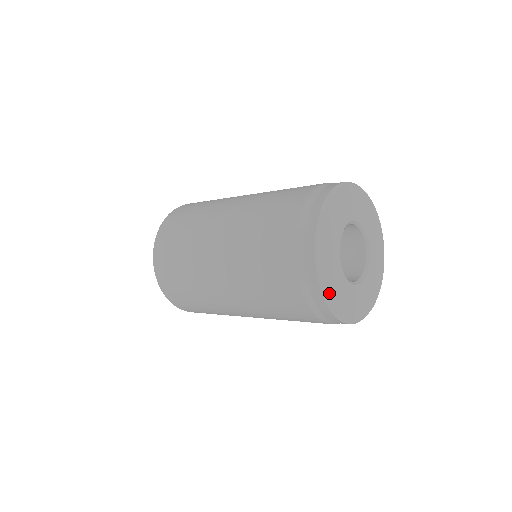
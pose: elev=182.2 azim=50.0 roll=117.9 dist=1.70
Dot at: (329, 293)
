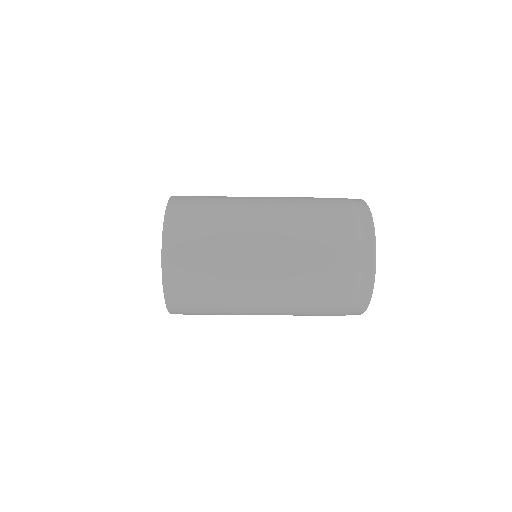
Dot at: occluded
